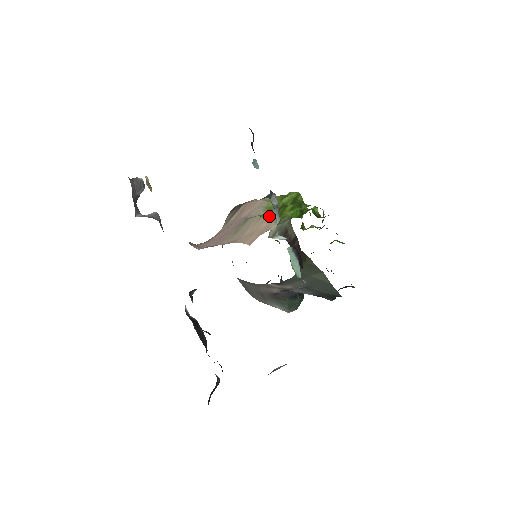
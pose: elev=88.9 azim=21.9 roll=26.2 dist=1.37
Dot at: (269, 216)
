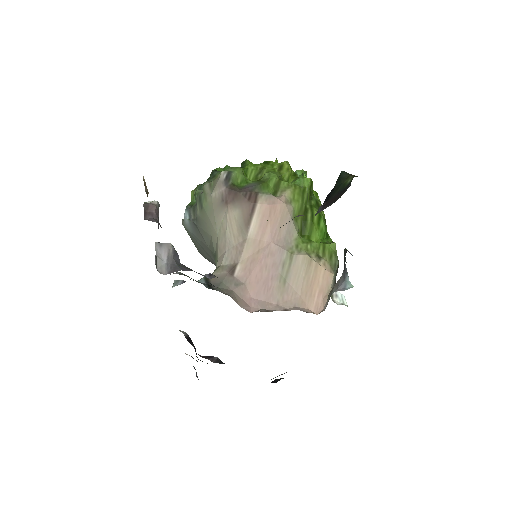
Dot at: (313, 249)
